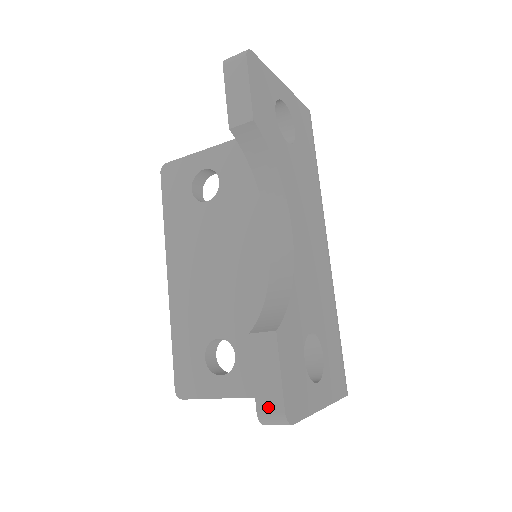
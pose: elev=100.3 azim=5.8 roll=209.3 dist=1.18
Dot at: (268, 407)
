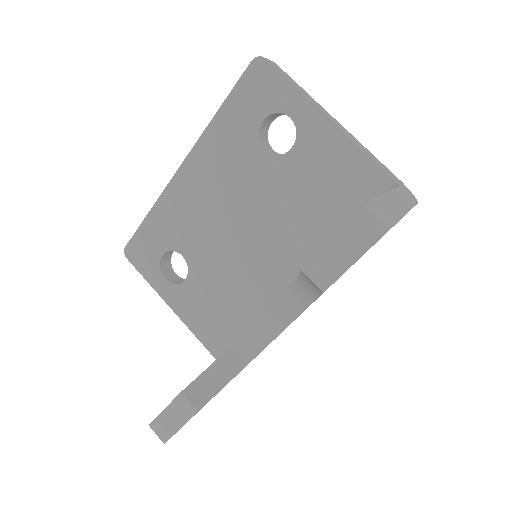
Dot at: (159, 430)
